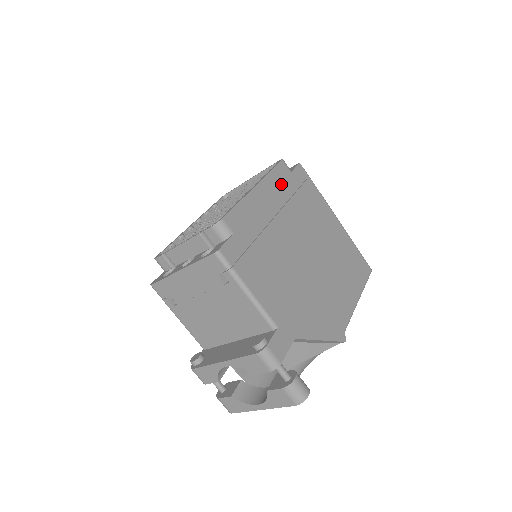
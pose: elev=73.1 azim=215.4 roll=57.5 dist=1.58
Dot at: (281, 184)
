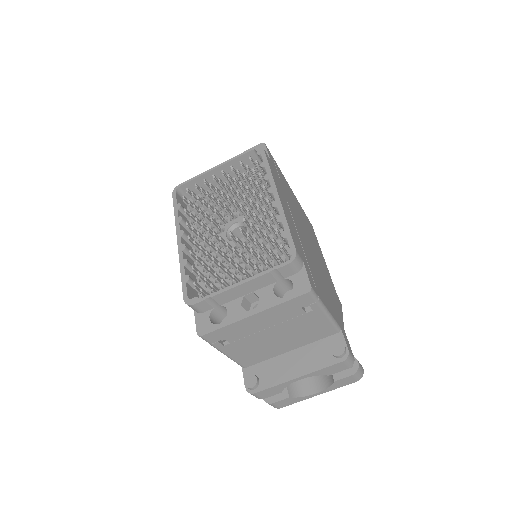
Dot at: (277, 179)
